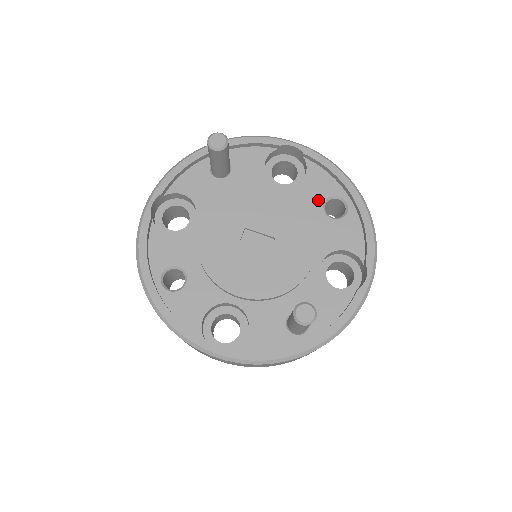
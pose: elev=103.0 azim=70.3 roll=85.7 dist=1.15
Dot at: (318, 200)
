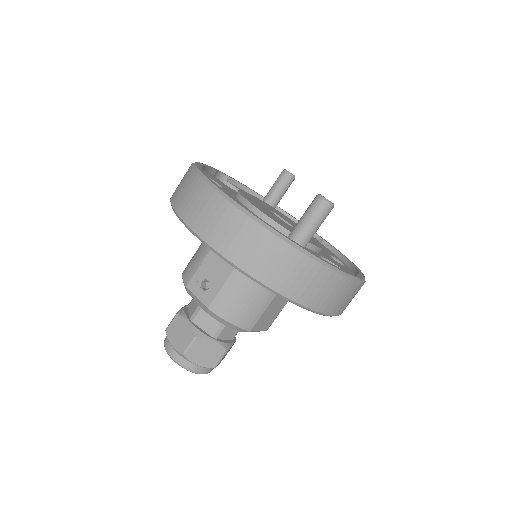
Dot at: (326, 252)
